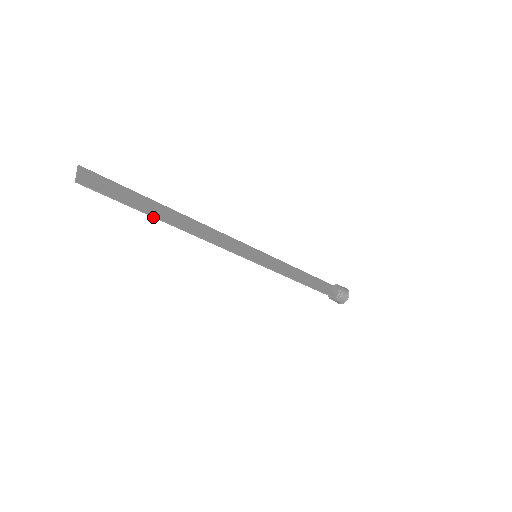
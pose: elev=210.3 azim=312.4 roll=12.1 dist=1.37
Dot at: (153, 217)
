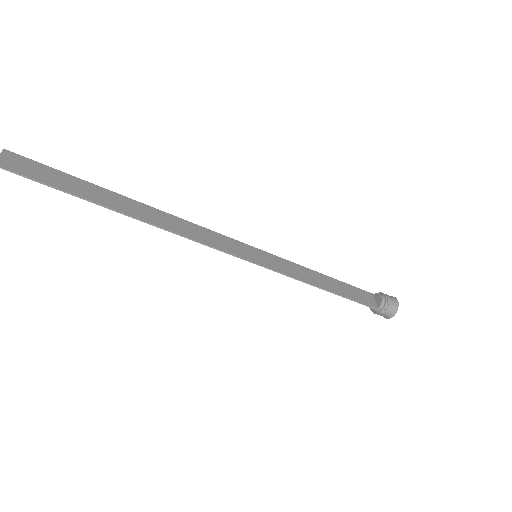
Dot at: occluded
